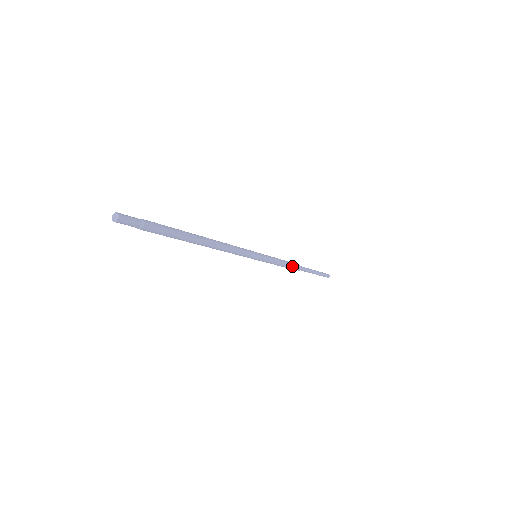
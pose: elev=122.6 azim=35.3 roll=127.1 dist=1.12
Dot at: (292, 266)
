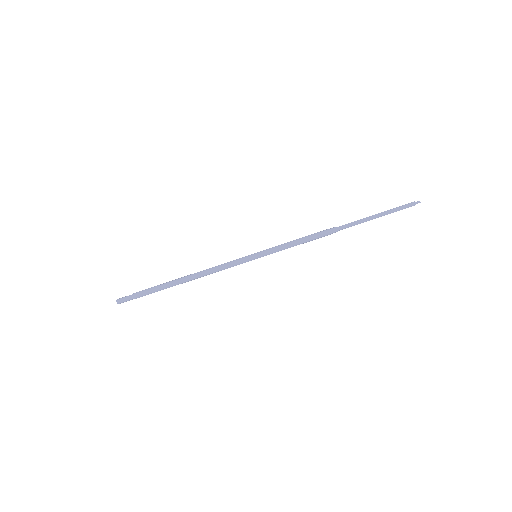
Dot at: (317, 238)
